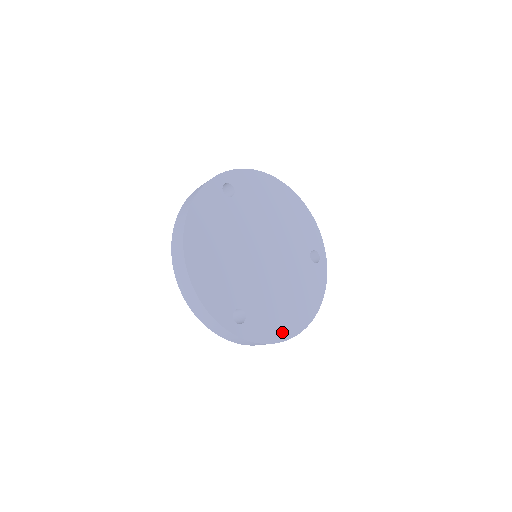
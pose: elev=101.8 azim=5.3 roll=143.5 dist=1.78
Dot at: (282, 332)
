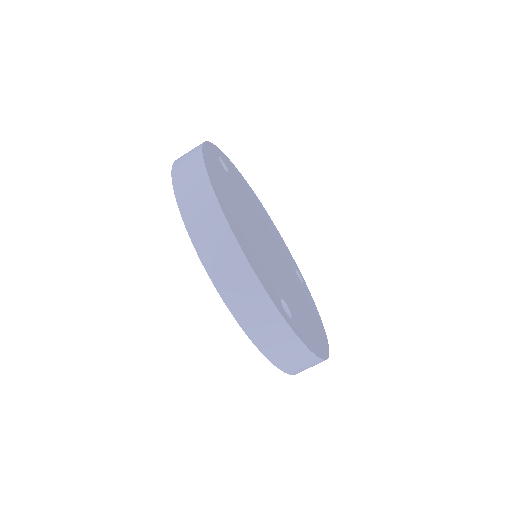
Dot at: (319, 347)
